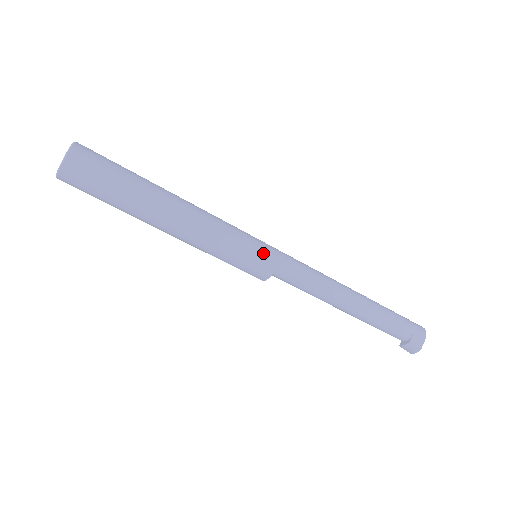
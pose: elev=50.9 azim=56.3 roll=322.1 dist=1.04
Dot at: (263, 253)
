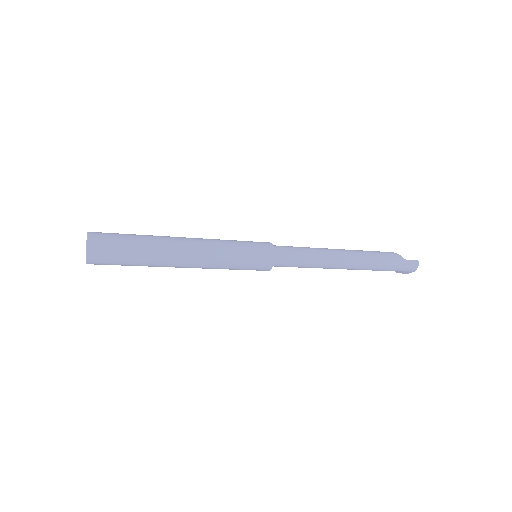
Dot at: (257, 268)
